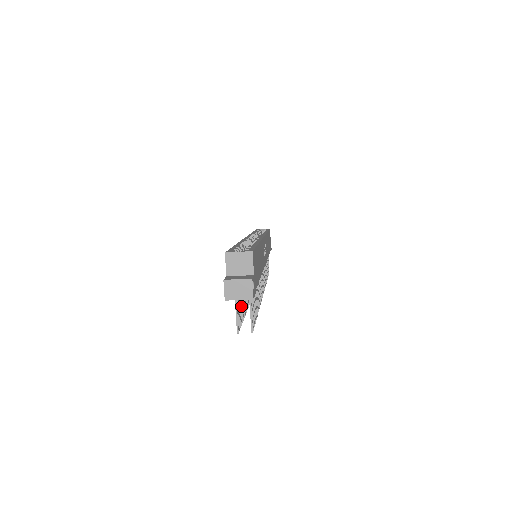
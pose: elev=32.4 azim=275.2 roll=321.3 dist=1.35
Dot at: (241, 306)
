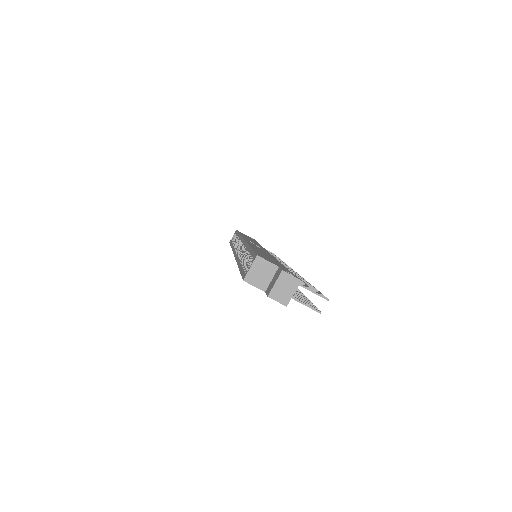
Dot at: (297, 296)
